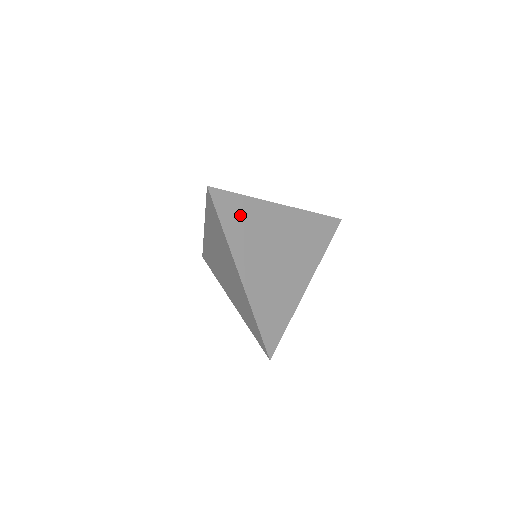
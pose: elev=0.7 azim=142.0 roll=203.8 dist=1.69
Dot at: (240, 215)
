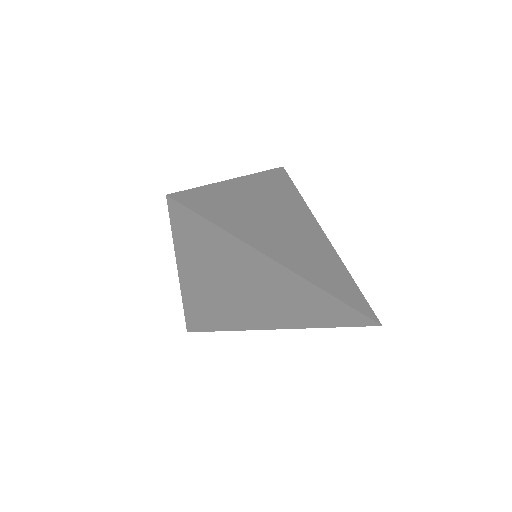
Dot at: (285, 189)
